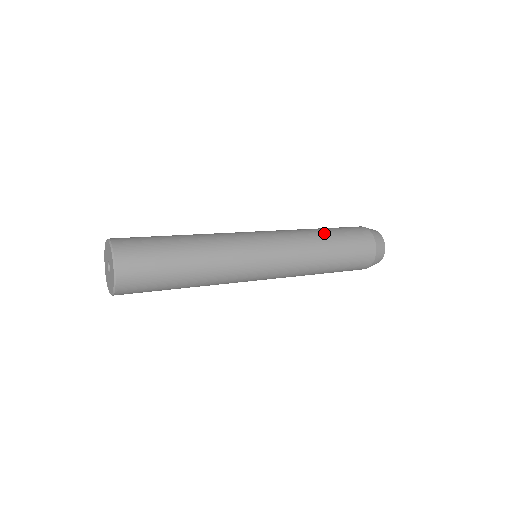
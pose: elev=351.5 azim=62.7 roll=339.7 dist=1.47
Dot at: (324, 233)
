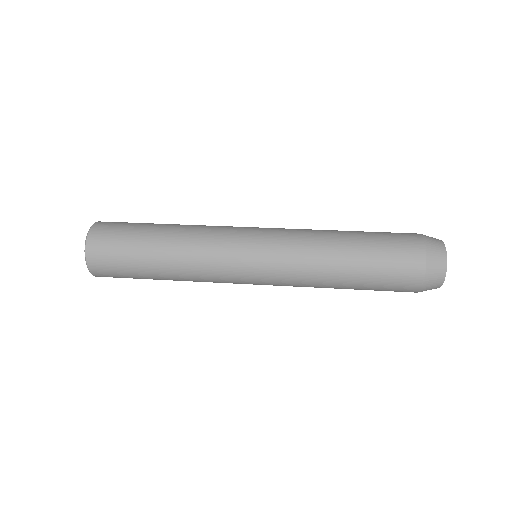
Dot at: (346, 243)
